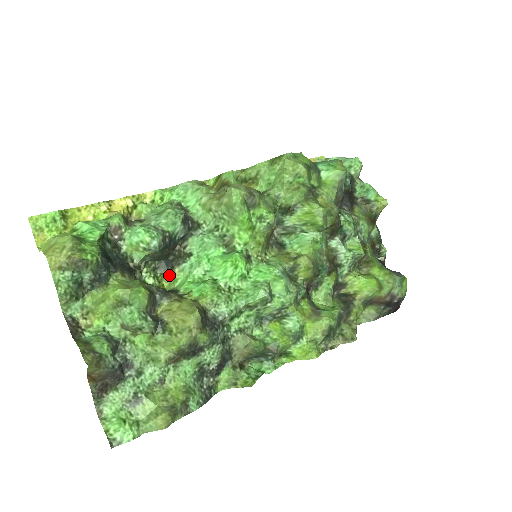
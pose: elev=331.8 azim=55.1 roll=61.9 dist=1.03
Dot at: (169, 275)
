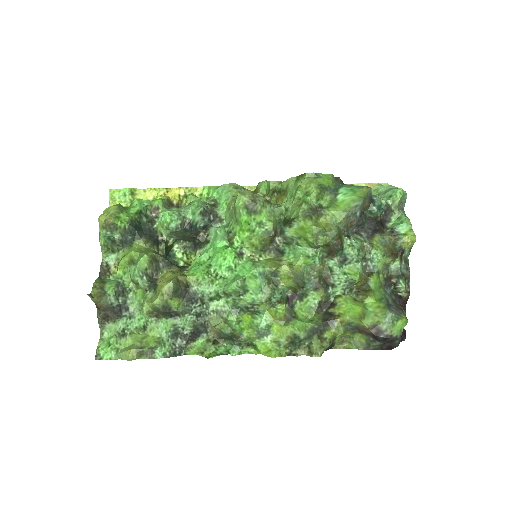
Dot at: (195, 255)
